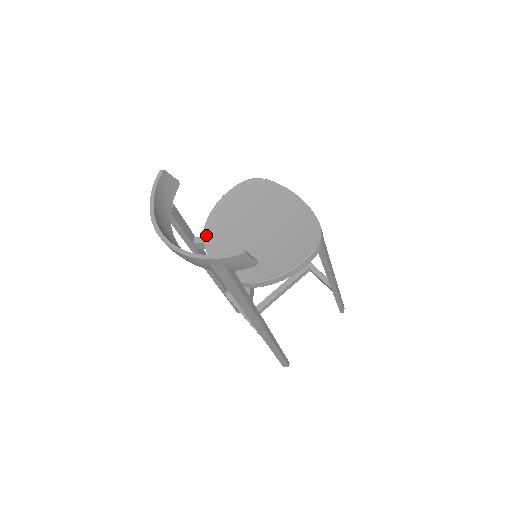
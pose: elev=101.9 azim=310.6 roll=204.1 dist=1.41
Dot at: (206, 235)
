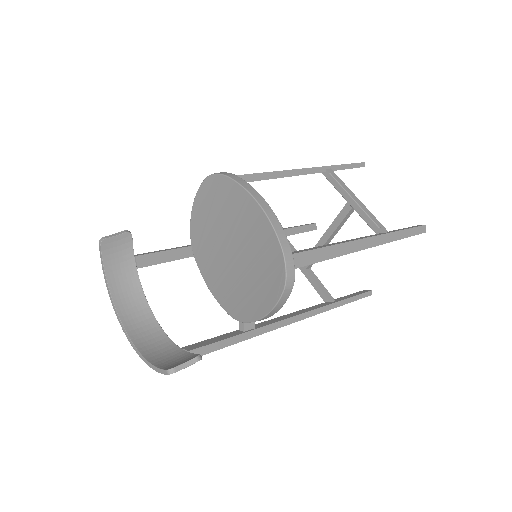
Dot at: (194, 252)
